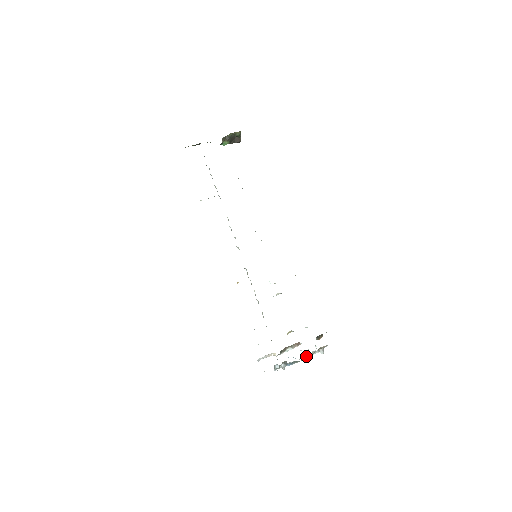
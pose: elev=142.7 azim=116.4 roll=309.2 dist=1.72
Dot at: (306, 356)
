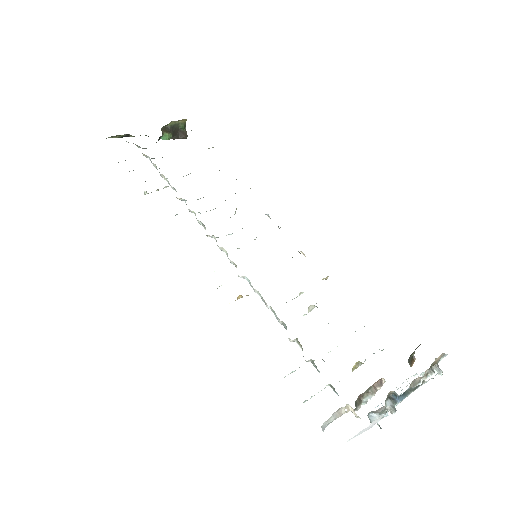
Dot at: (415, 385)
